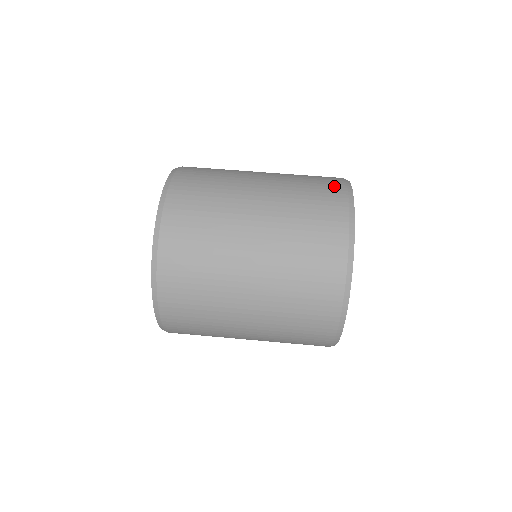
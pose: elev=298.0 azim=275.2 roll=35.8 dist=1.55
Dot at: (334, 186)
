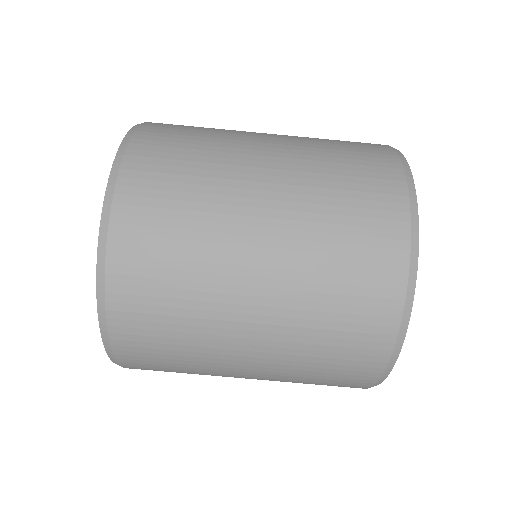
Dot at: (383, 165)
